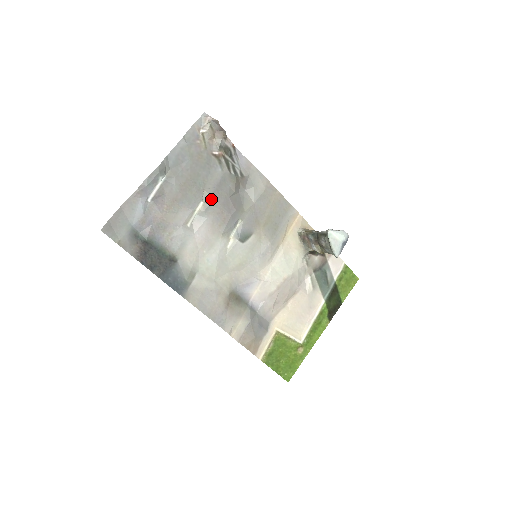
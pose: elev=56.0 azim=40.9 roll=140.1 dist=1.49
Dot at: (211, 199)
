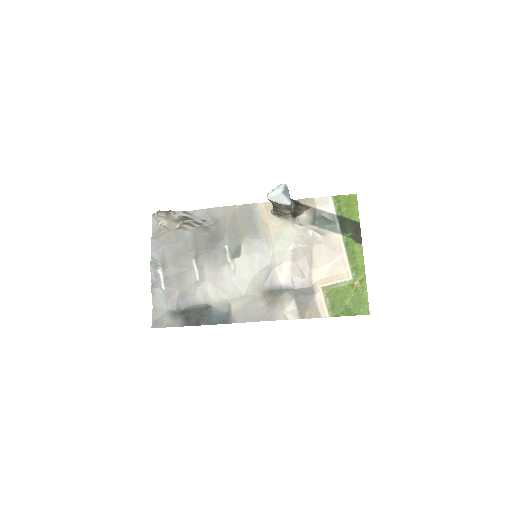
Dot at: (196, 253)
